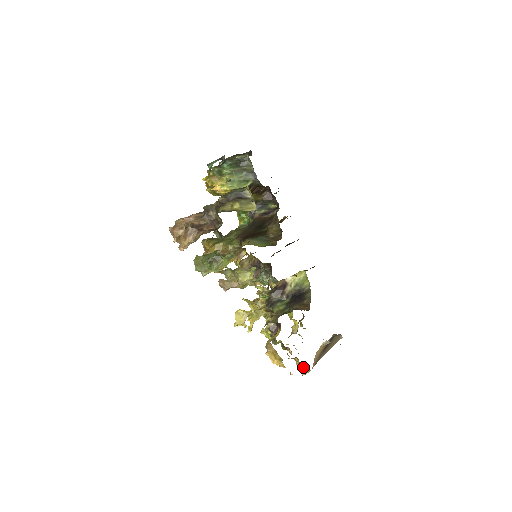
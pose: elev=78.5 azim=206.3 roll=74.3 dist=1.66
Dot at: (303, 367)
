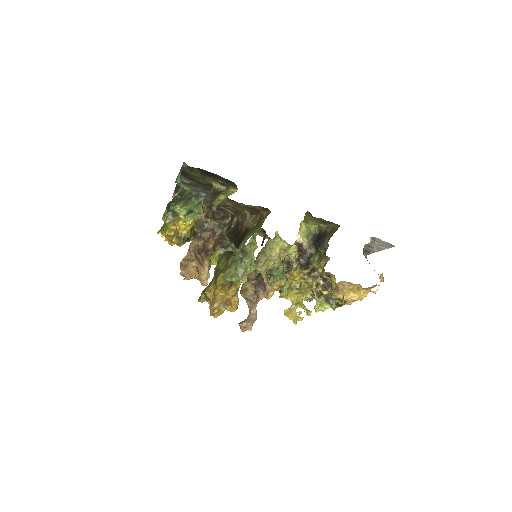
Dot at: (374, 285)
